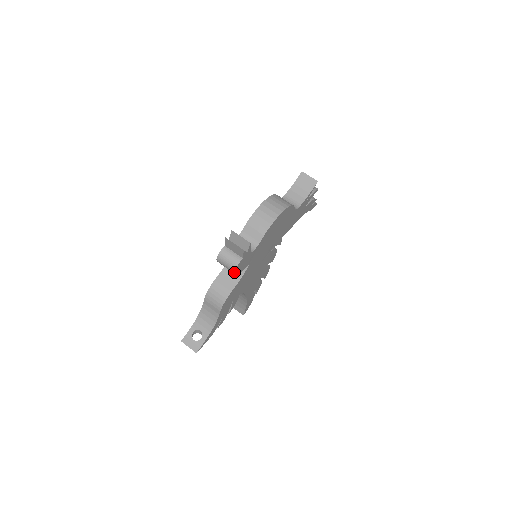
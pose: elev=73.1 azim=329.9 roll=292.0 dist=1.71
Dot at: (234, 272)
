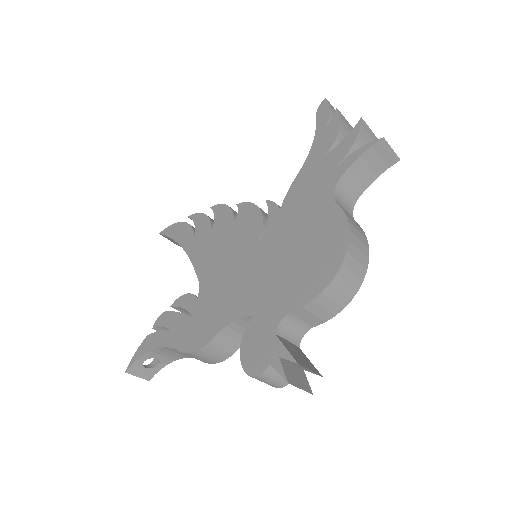
Dot at: occluded
